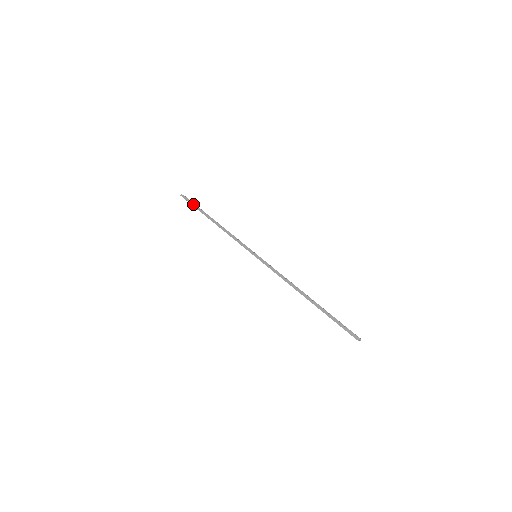
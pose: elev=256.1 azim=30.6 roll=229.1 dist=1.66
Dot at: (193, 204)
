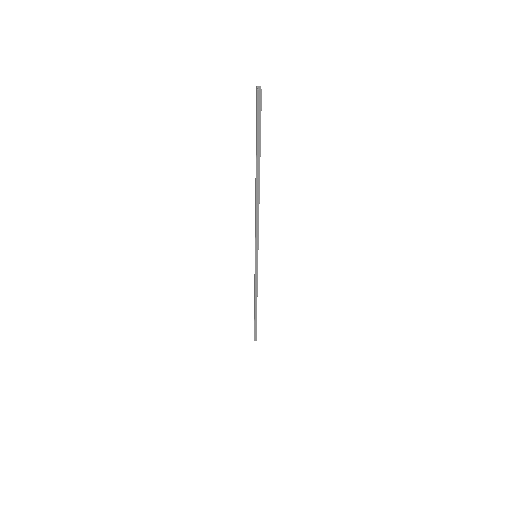
Dot at: occluded
